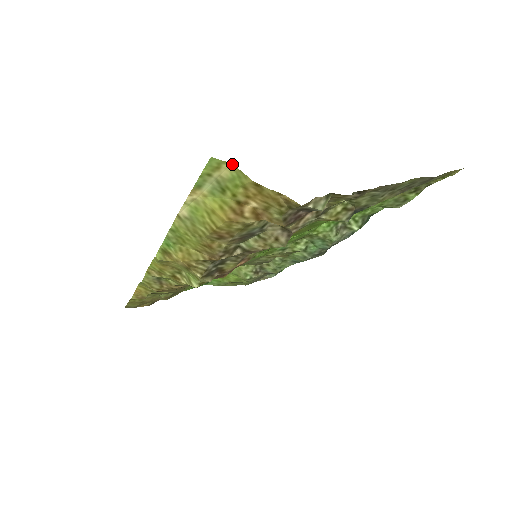
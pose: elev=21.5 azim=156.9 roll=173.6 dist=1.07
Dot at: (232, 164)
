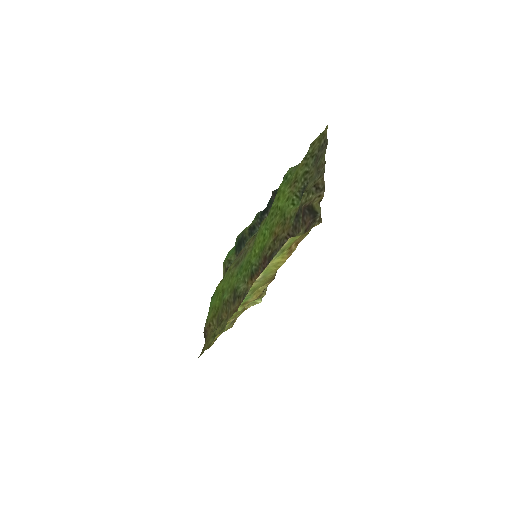
Dot at: (290, 238)
